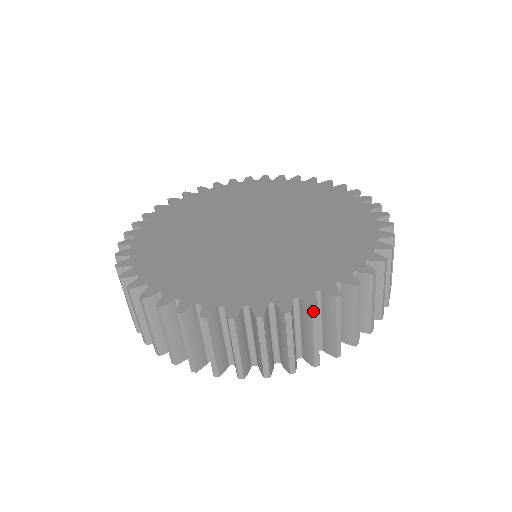
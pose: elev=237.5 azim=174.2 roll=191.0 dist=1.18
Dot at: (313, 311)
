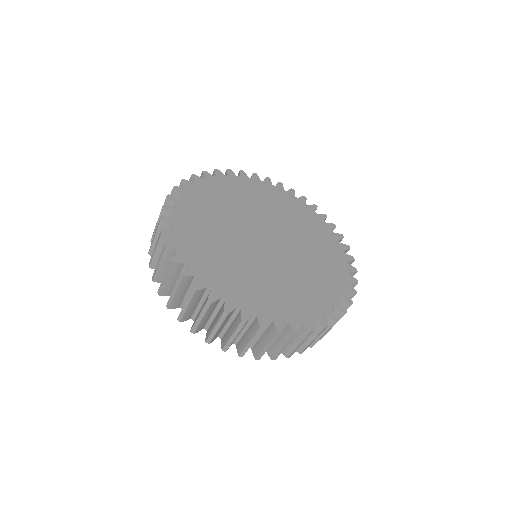
Dot at: occluded
